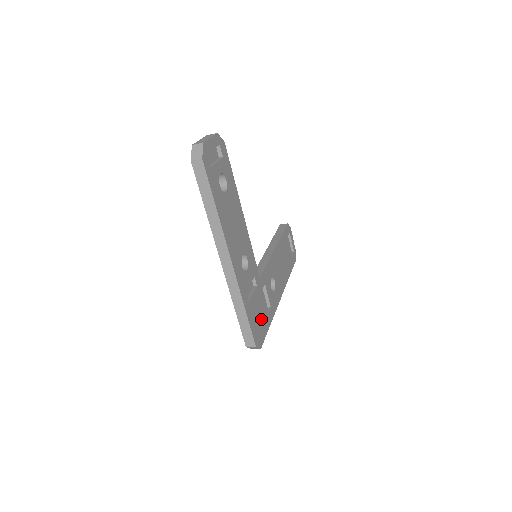
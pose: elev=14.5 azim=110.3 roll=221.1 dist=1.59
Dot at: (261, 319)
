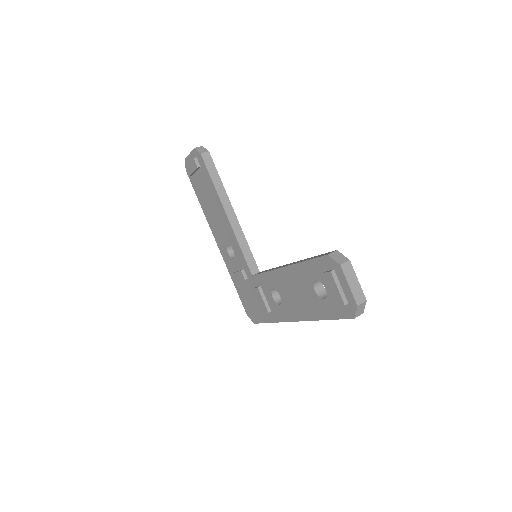
Dot at: occluded
